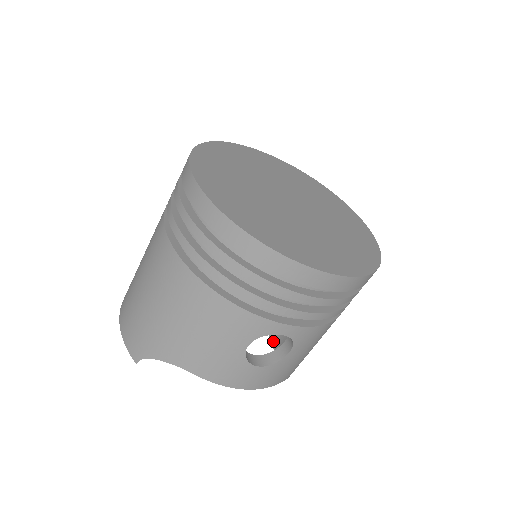
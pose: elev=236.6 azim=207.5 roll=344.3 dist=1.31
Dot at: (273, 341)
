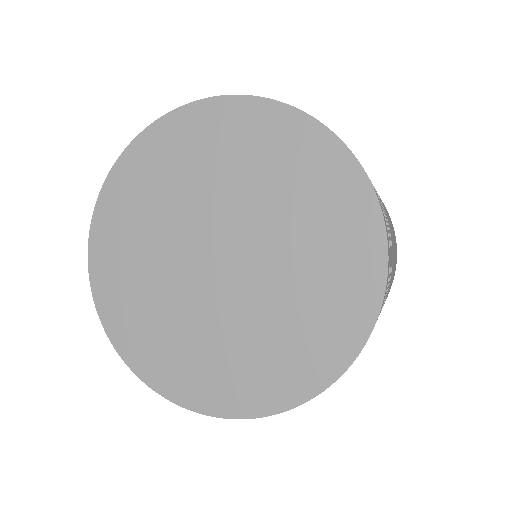
Dot at: occluded
